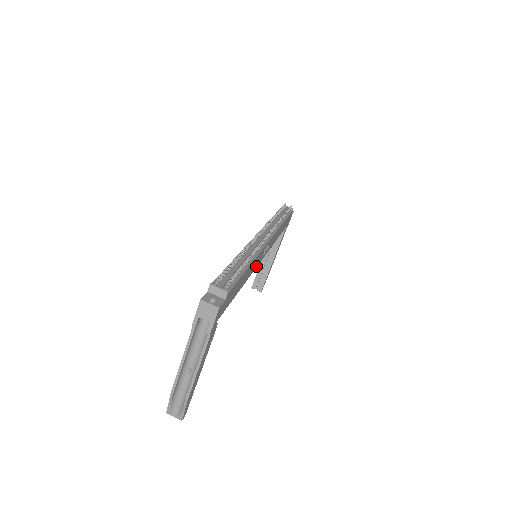
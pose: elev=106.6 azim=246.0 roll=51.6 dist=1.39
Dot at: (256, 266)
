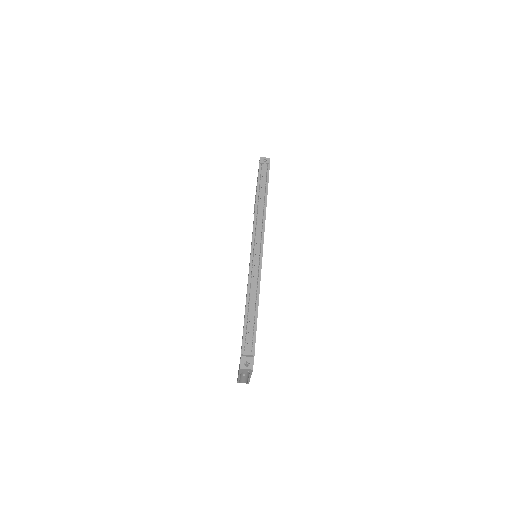
Dot at: occluded
